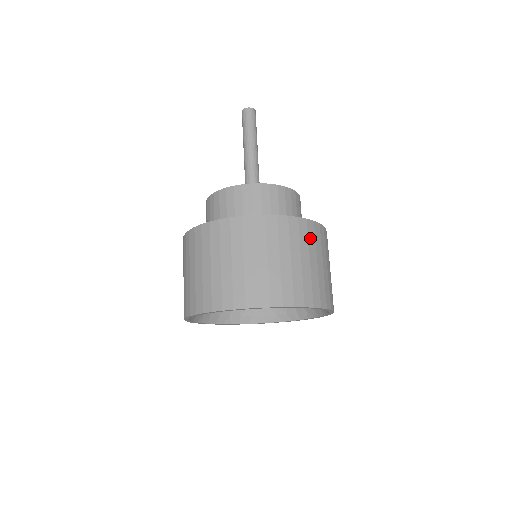
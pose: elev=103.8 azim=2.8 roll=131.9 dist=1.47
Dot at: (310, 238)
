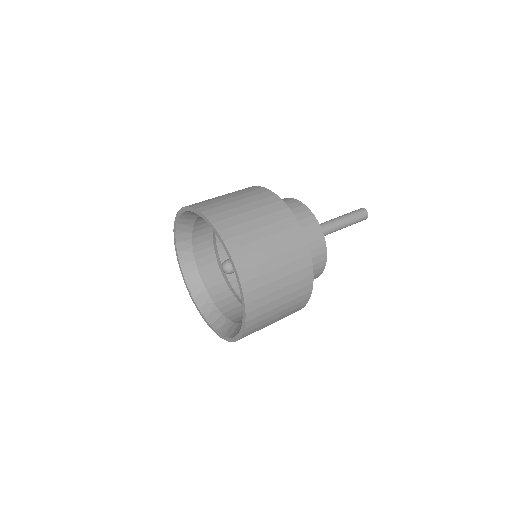
Dot at: (299, 283)
